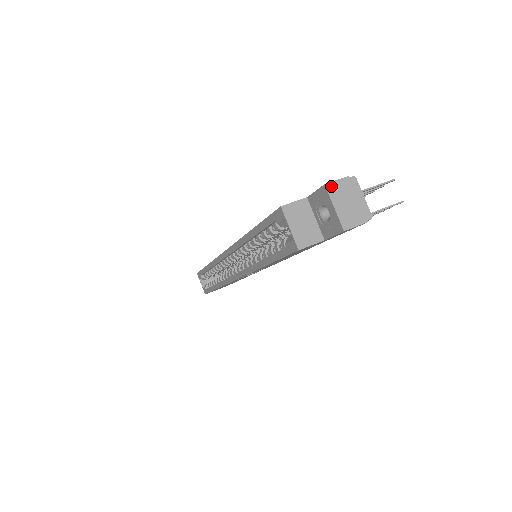
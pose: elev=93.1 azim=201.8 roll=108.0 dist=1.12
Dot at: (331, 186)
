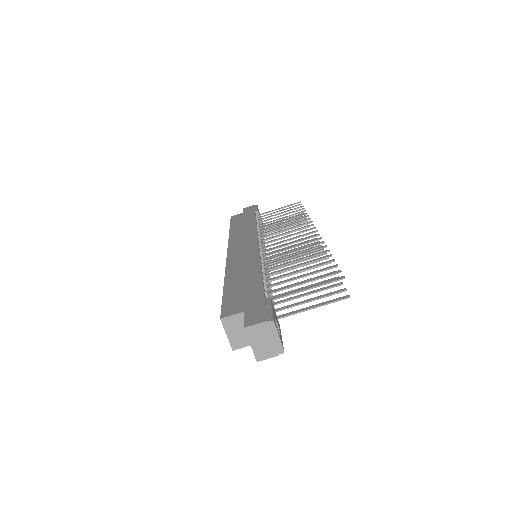
Dot at: (250, 329)
